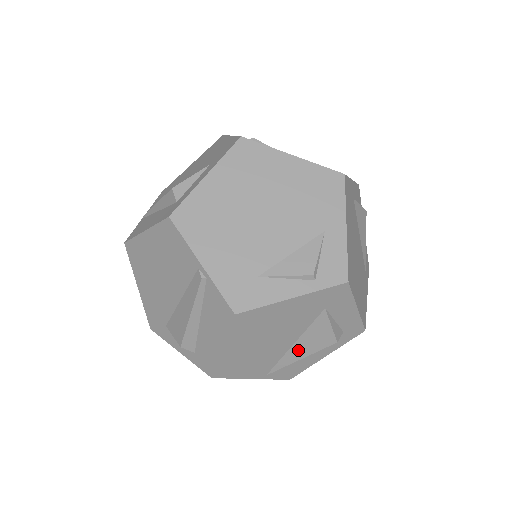
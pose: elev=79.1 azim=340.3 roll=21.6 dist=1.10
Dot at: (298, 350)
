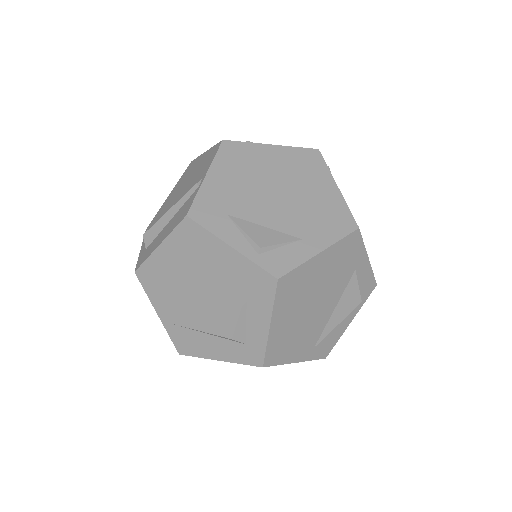
Dot at: (203, 318)
